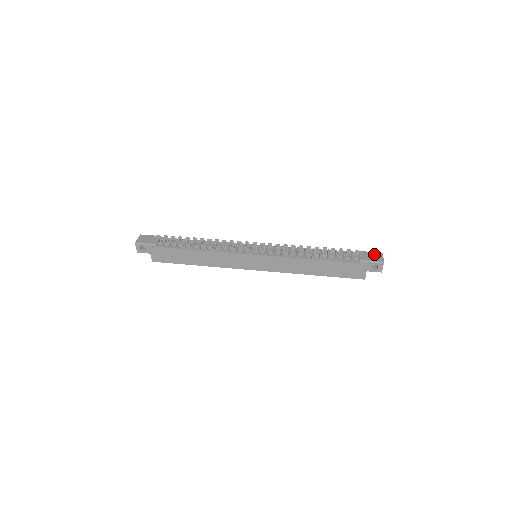
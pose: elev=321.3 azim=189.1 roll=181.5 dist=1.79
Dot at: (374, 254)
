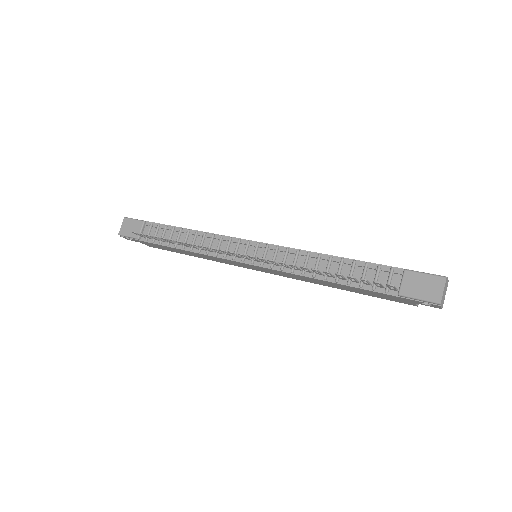
Dot at: (428, 280)
